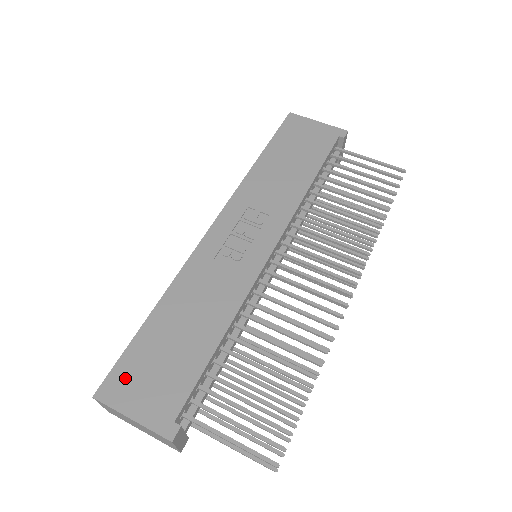
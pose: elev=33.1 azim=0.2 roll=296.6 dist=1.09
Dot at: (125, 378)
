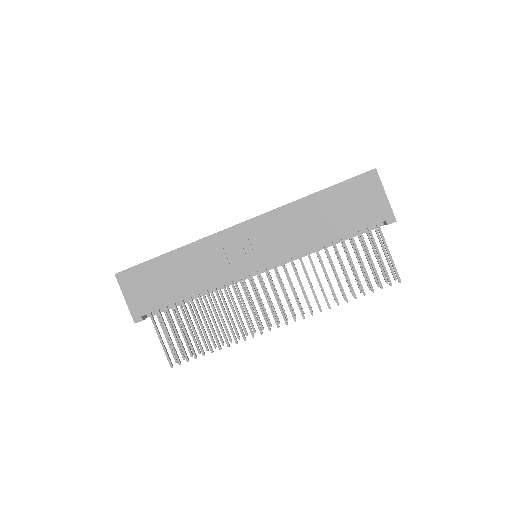
Dot at: (134, 277)
